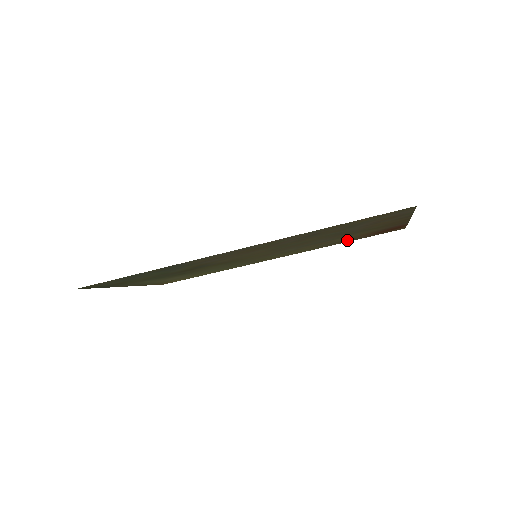
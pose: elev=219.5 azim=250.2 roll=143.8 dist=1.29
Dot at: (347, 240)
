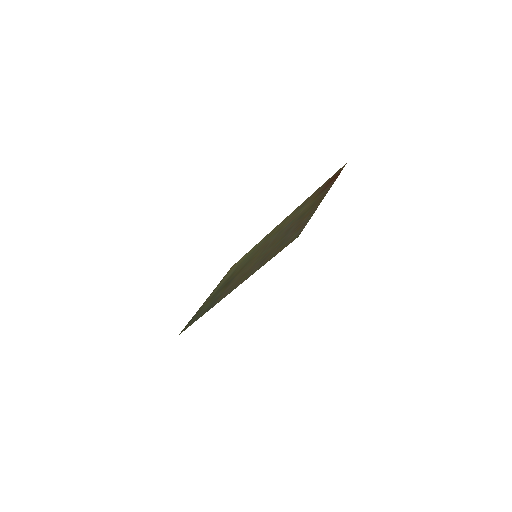
Dot at: (311, 197)
